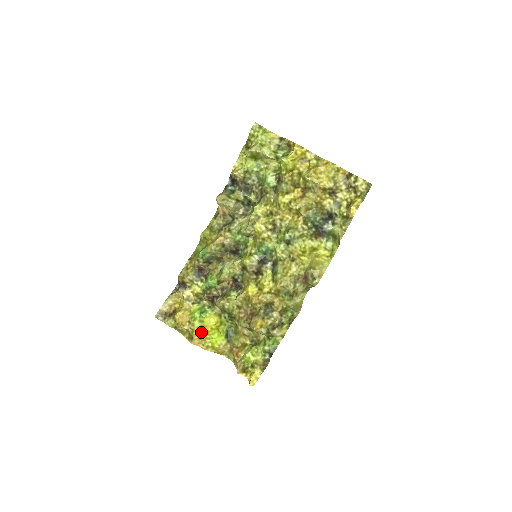
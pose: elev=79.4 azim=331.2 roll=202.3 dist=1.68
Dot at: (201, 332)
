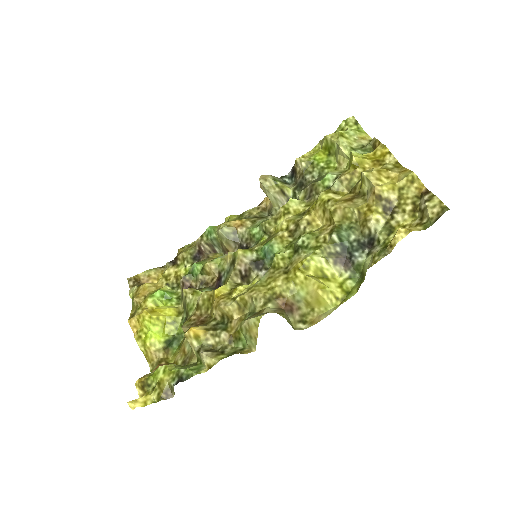
Dot at: (144, 312)
